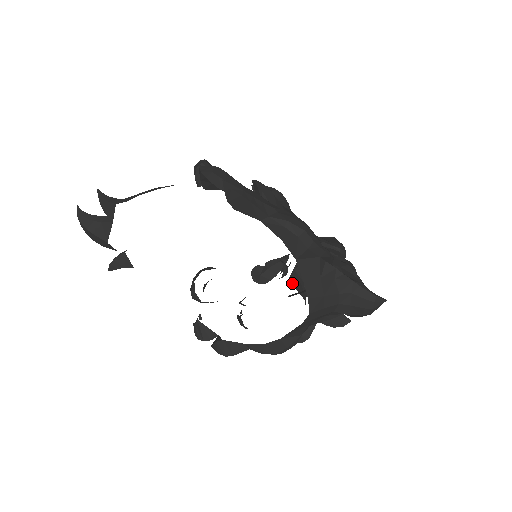
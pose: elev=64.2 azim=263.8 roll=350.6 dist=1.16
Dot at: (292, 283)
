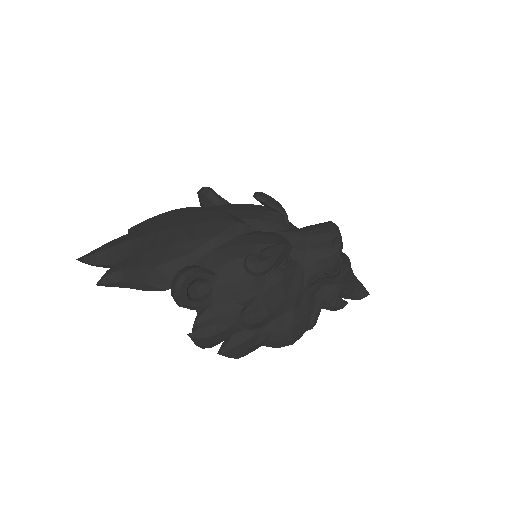
Dot at: occluded
